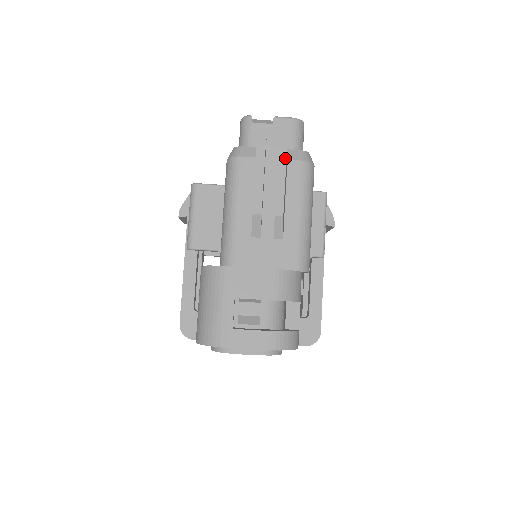
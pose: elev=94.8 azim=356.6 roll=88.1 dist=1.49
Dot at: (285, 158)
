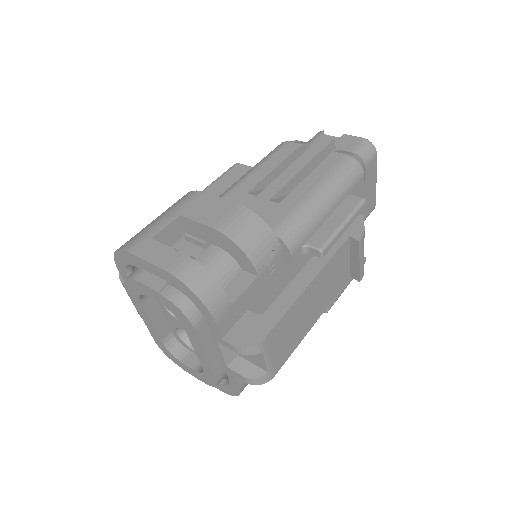
Dot at: occluded
